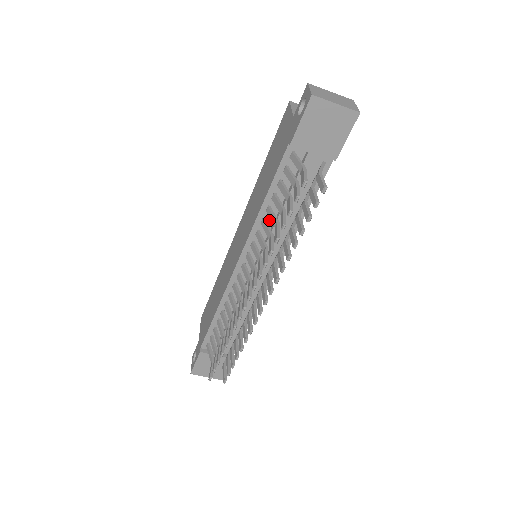
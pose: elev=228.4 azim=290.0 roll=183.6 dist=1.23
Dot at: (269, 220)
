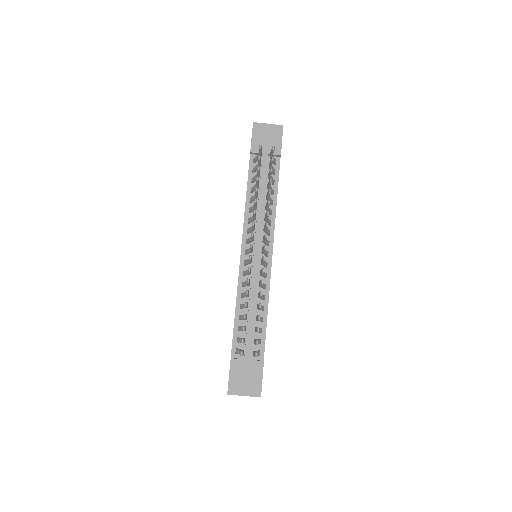
Dot at: occluded
